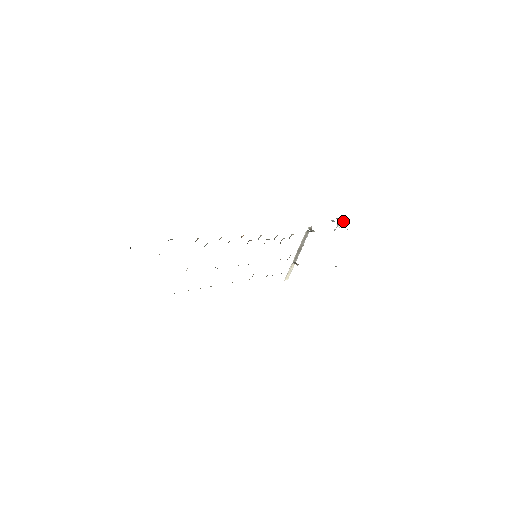
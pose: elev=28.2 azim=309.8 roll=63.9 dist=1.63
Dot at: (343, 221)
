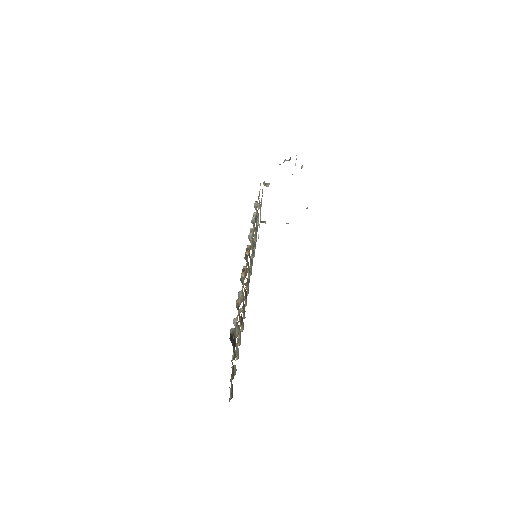
Dot at: occluded
